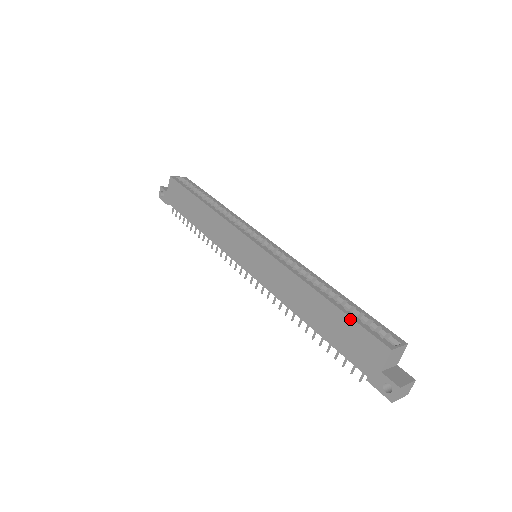
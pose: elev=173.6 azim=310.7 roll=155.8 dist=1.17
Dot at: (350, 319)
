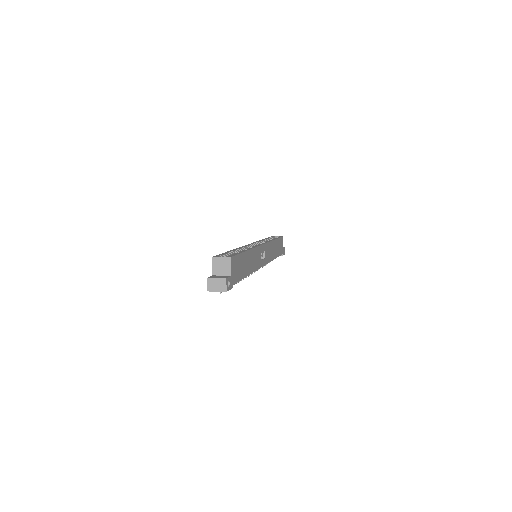
Dot at: occluded
